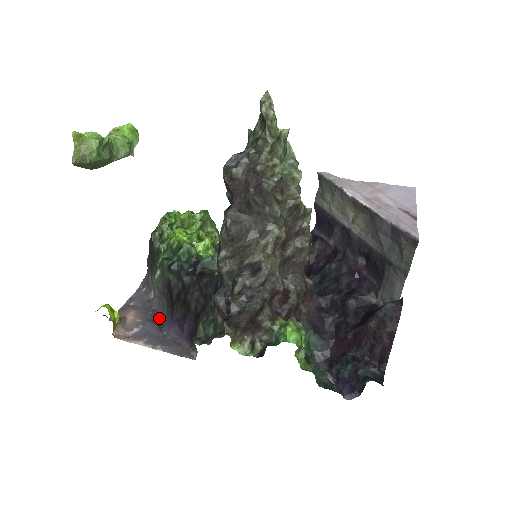
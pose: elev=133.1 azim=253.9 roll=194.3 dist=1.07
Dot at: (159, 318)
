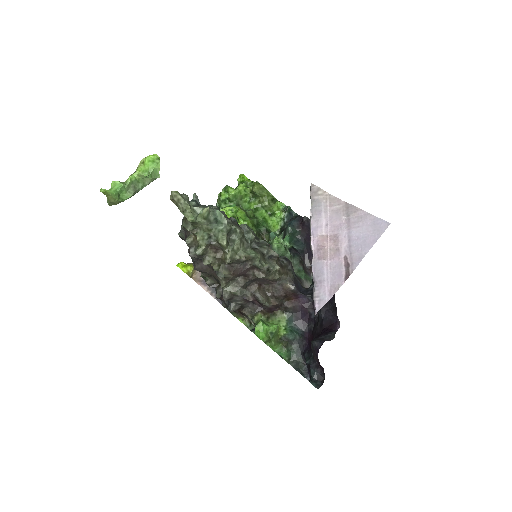
Dot at: occluded
